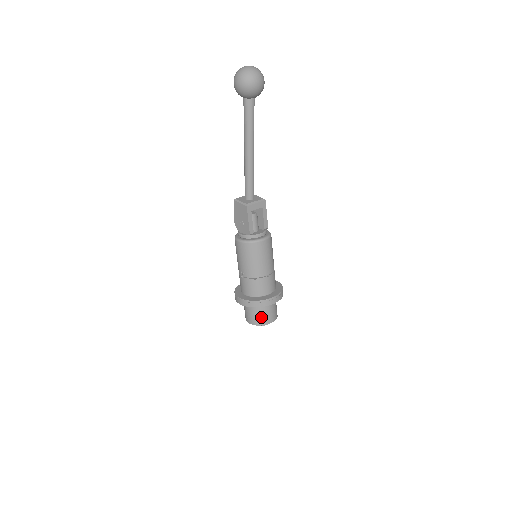
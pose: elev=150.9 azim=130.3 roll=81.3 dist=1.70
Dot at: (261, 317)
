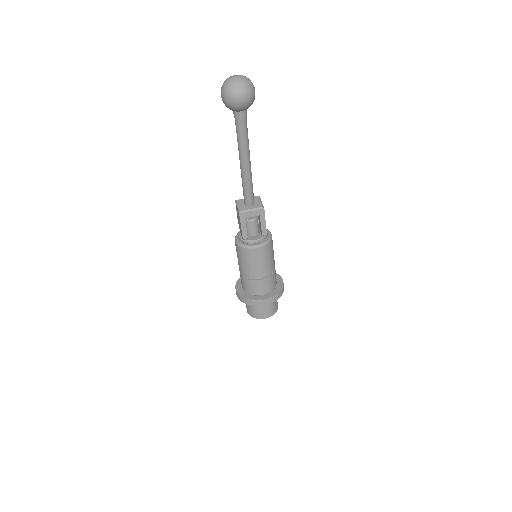
Dot at: (254, 311)
